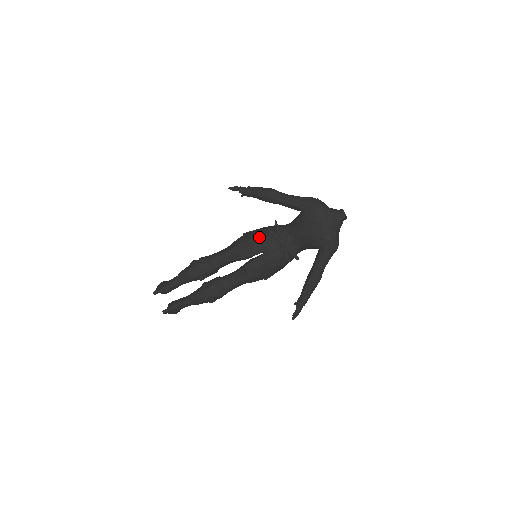
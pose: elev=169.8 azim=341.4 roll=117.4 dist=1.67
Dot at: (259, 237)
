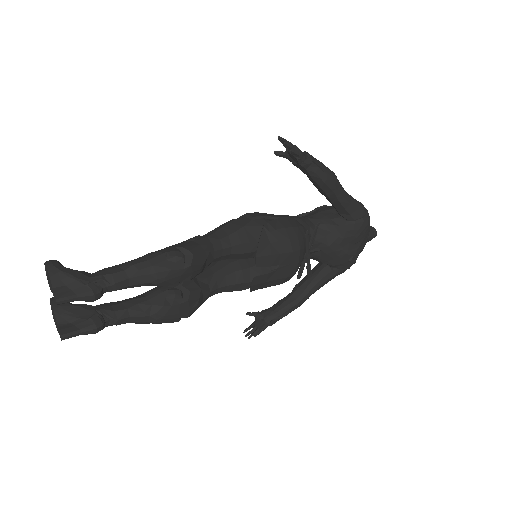
Dot at: (294, 241)
